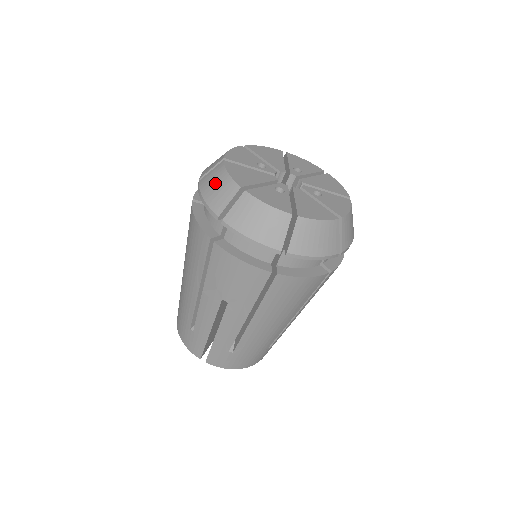
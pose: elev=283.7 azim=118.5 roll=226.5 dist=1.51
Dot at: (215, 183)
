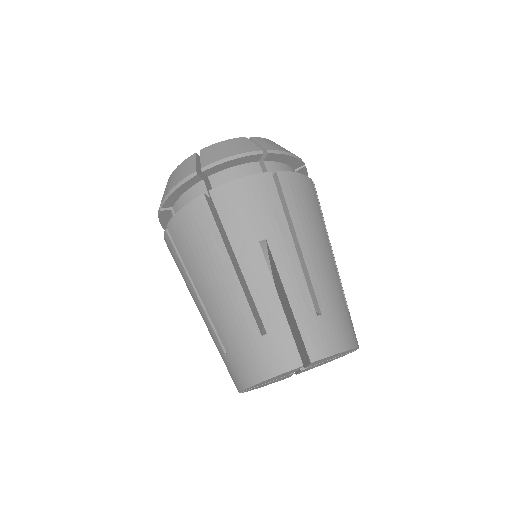
Dot at: (174, 177)
